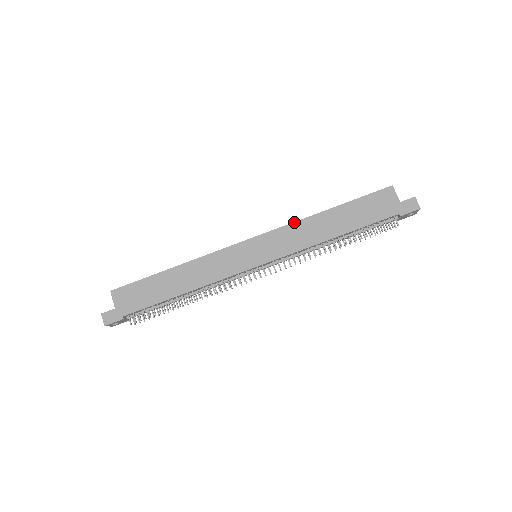
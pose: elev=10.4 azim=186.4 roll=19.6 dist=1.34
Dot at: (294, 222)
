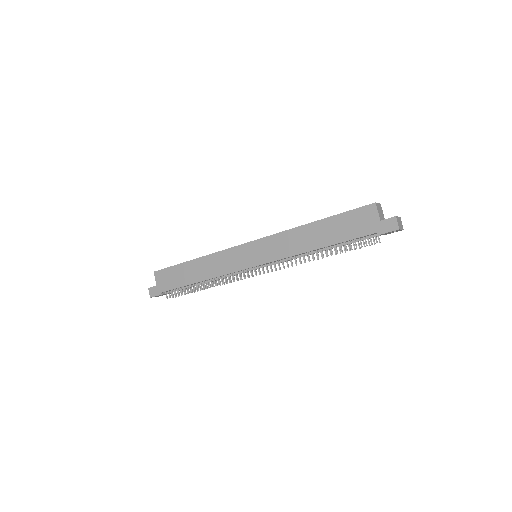
Dot at: (284, 231)
